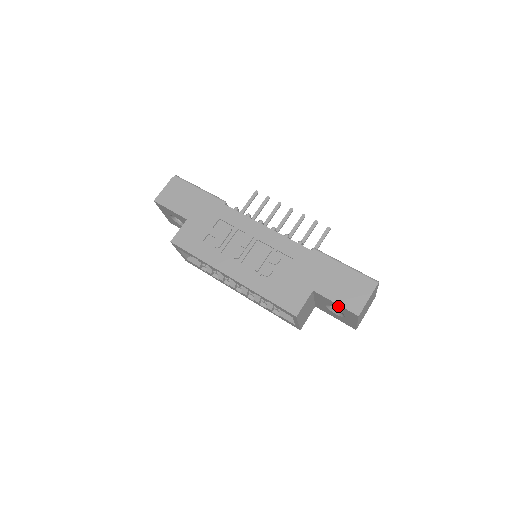
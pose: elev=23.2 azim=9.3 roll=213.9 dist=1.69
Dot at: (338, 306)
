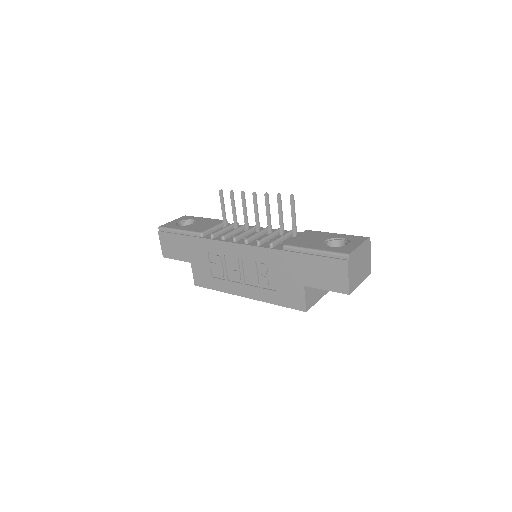
Dot at: occluded
